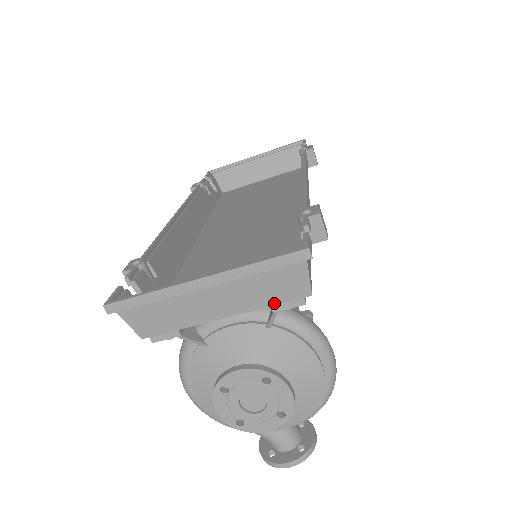
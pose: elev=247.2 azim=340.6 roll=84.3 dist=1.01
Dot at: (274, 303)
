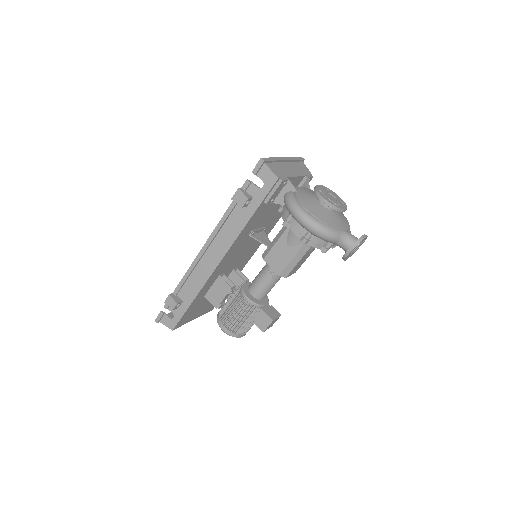
Dot at: (305, 175)
